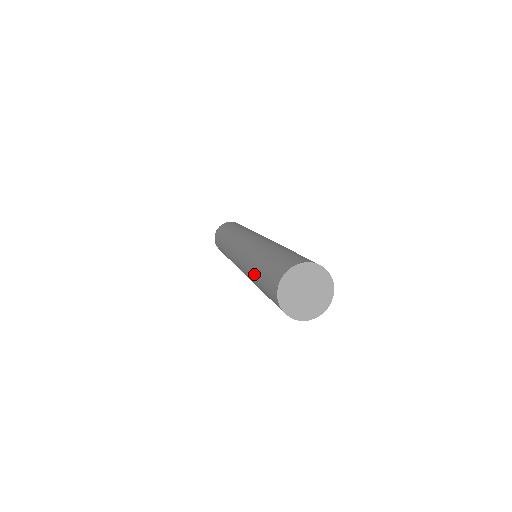
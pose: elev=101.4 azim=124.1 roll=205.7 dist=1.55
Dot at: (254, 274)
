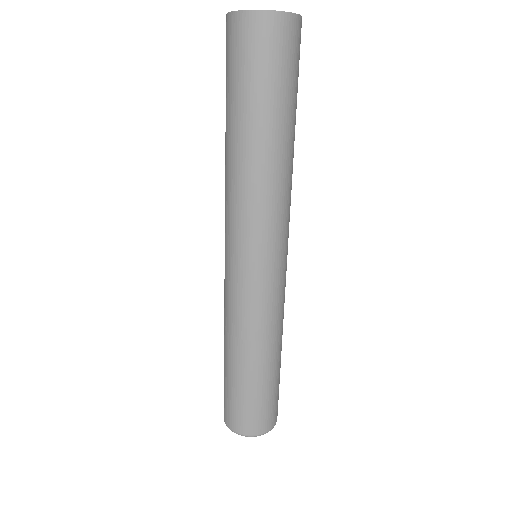
Dot at: occluded
